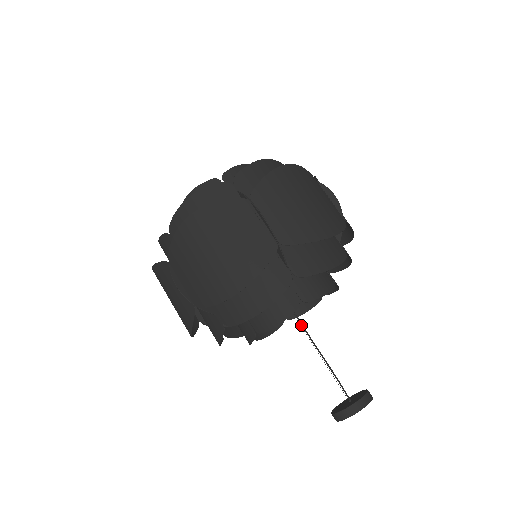
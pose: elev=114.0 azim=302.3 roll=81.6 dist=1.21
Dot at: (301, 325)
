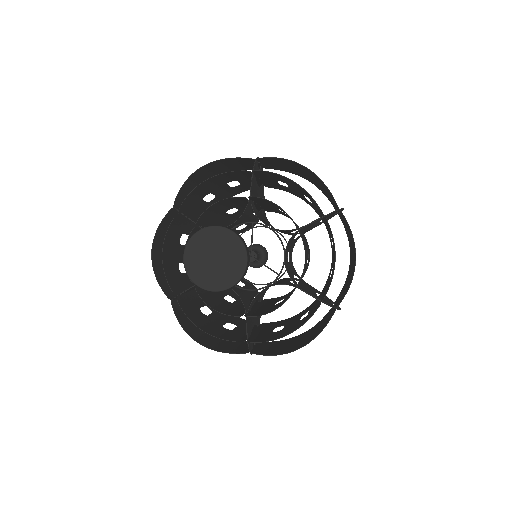
Dot at: occluded
